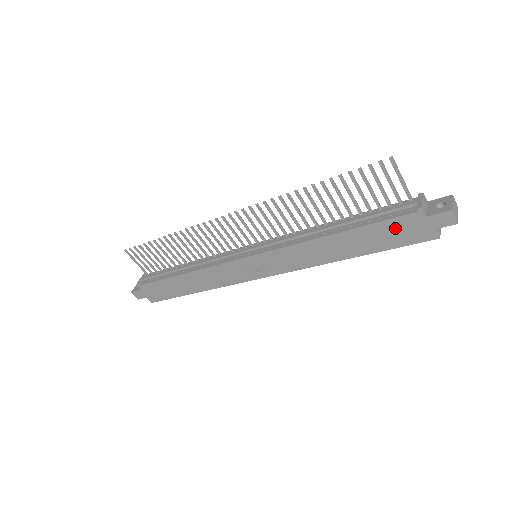
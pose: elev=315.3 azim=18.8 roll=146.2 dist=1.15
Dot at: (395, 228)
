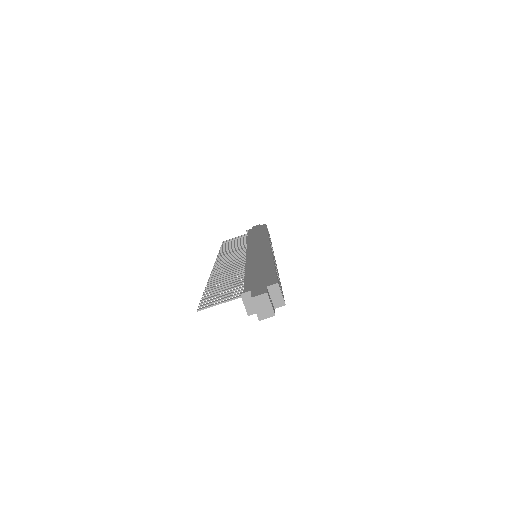
Dot at: occluded
